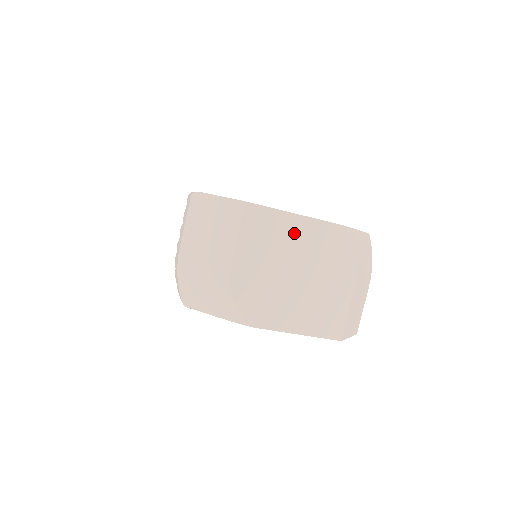
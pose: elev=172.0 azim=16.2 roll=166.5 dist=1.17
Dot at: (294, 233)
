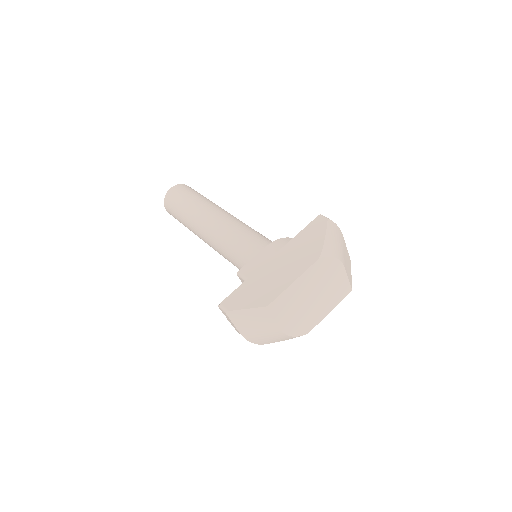
Dot at: (300, 287)
